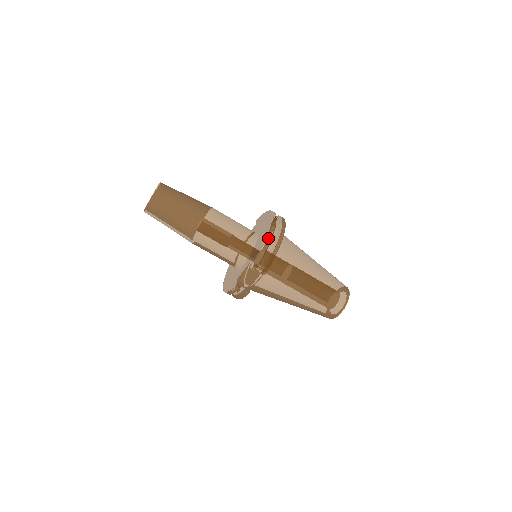
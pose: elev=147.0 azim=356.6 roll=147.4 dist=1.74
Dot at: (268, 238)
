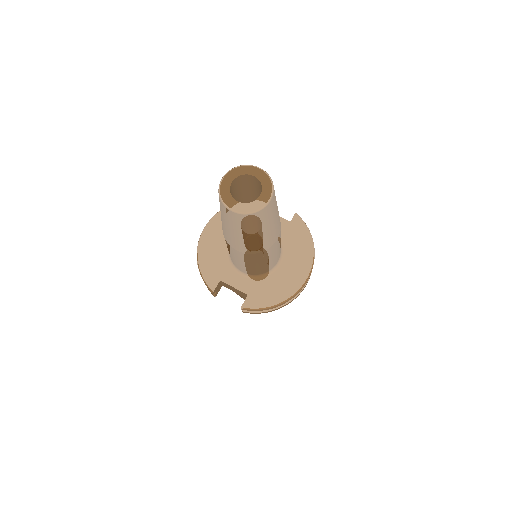
Dot at: (282, 304)
